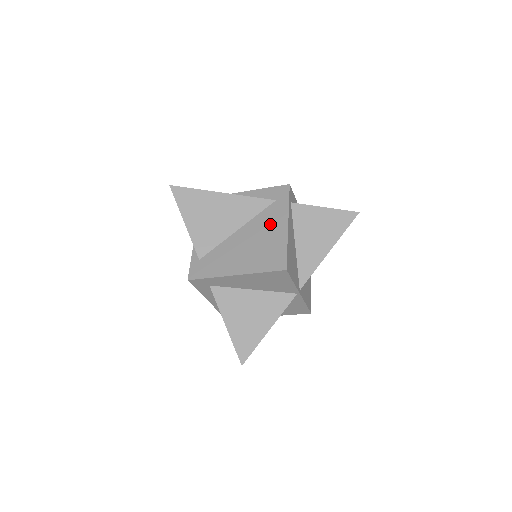
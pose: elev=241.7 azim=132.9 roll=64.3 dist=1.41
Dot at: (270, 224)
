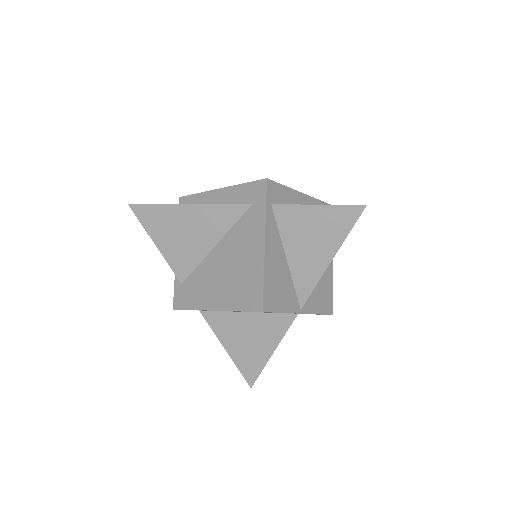
Dot at: (246, 241)
